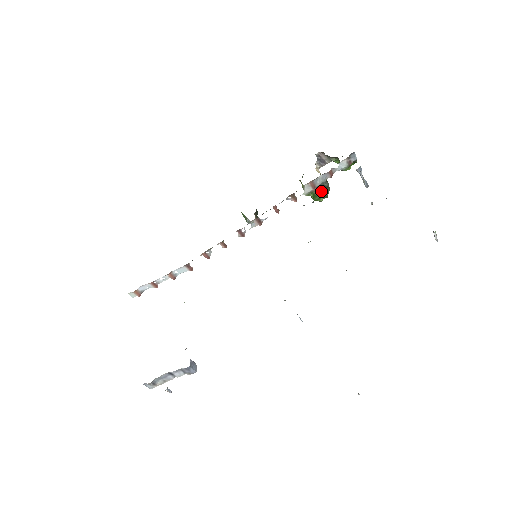
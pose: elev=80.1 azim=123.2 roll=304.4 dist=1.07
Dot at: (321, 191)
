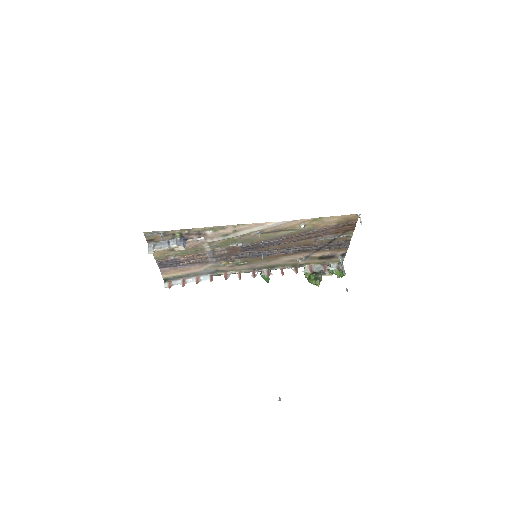
Dot at: (315, 275)
